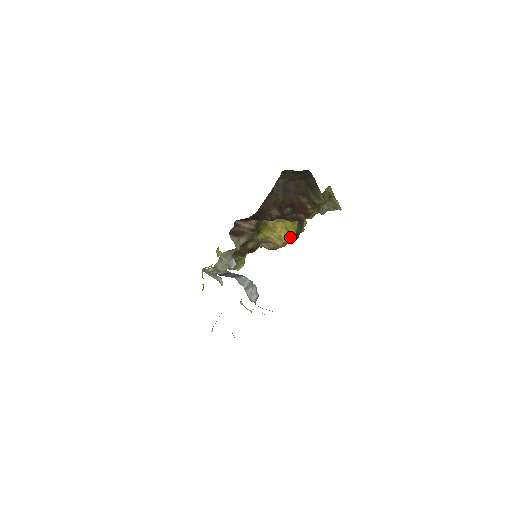
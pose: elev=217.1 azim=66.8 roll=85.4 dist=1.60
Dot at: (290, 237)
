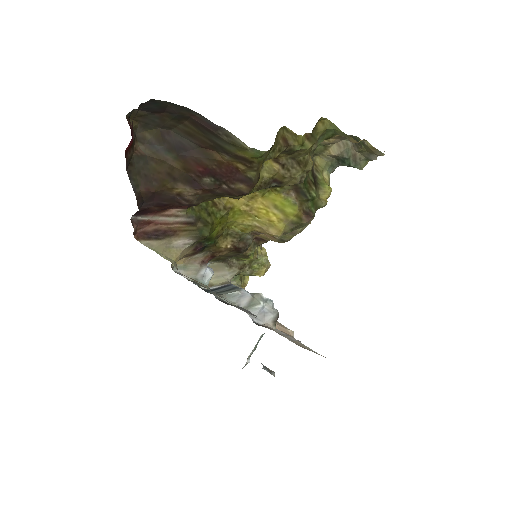
Dot at: (291, 219)
